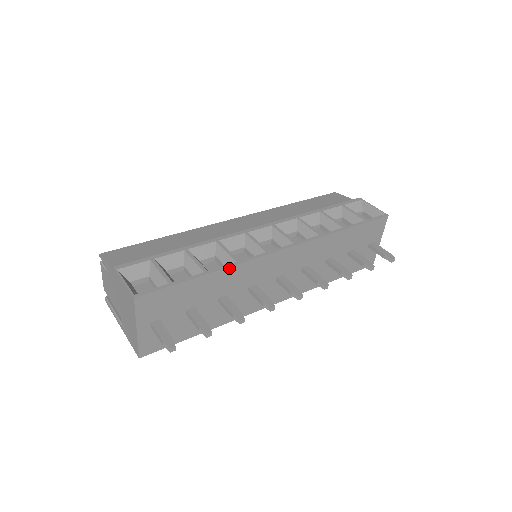
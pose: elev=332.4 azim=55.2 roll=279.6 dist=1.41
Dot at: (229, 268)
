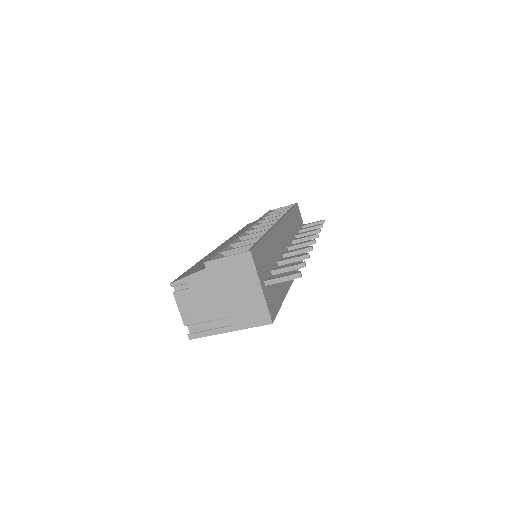
Dot at: (270, 232)
